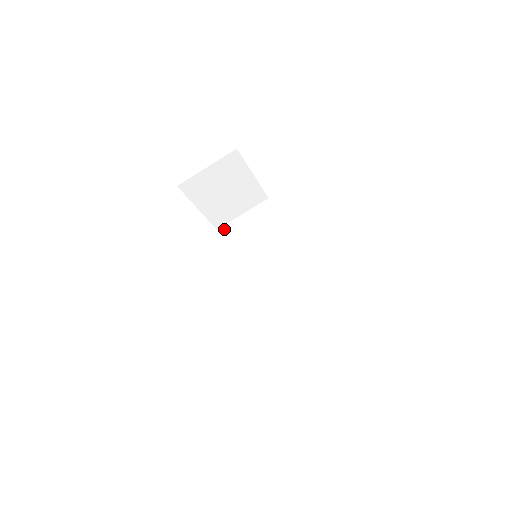
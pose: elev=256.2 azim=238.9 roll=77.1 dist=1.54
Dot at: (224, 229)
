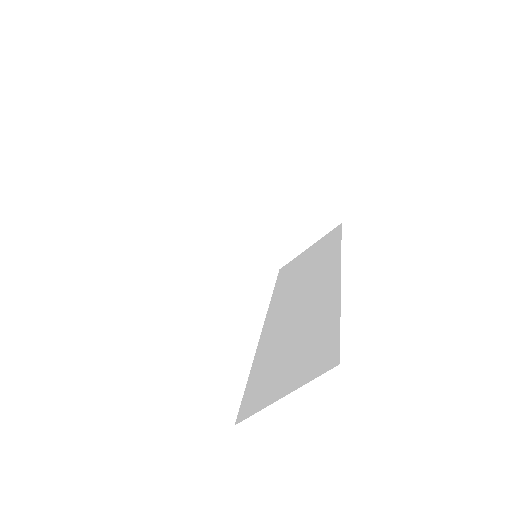
Dot at: (285, 267)
